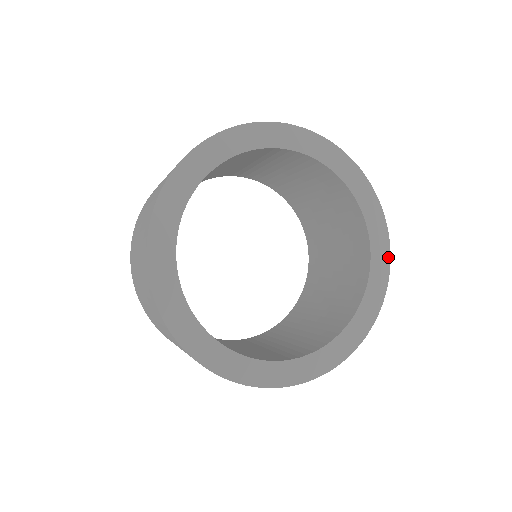
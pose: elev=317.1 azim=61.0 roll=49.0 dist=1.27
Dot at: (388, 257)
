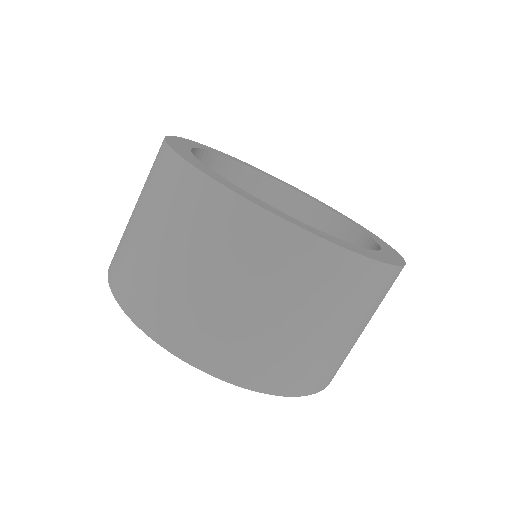
Dot at: (374, 235)
